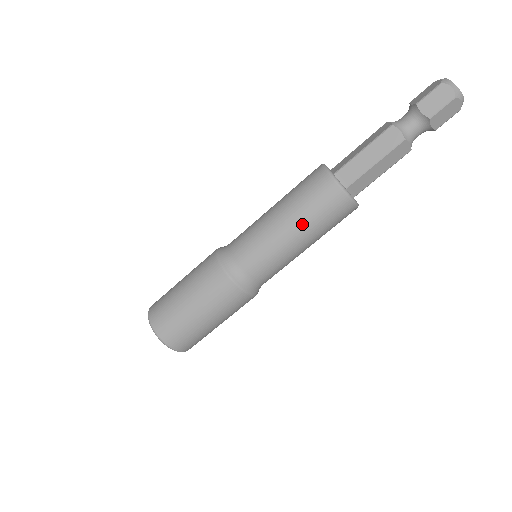
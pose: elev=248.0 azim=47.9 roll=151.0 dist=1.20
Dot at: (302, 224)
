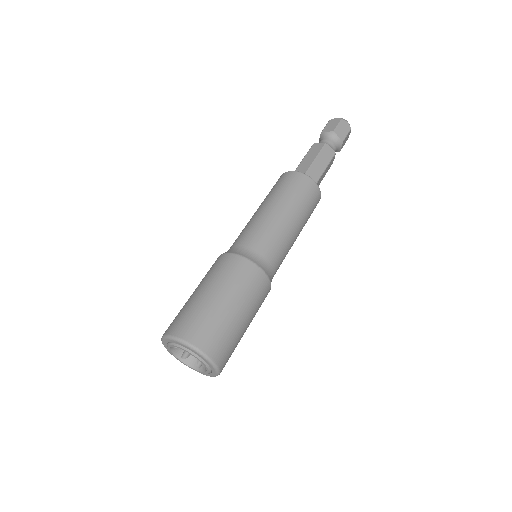
Dot at: (263, 202)
